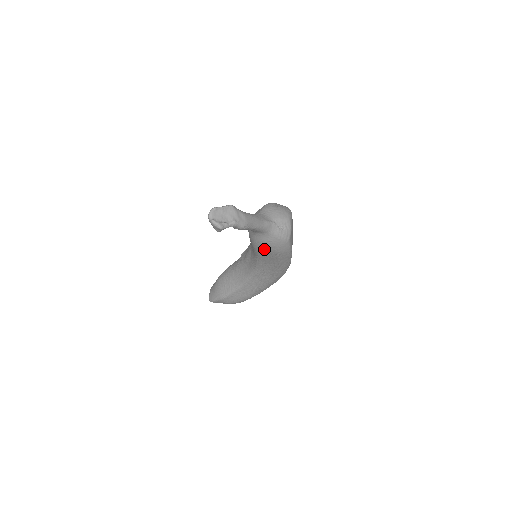
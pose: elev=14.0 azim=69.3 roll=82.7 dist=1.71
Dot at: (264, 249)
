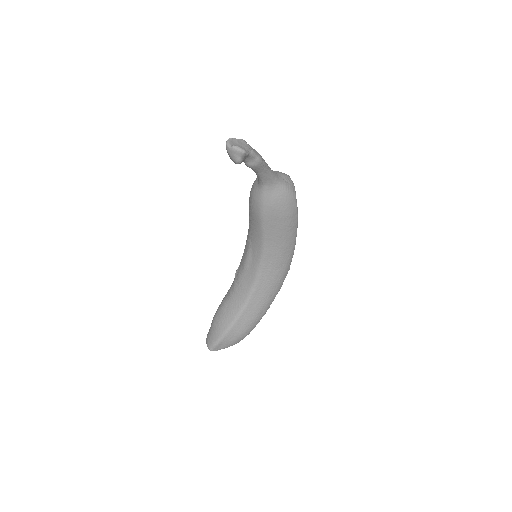
Dot at: (274, 212)
